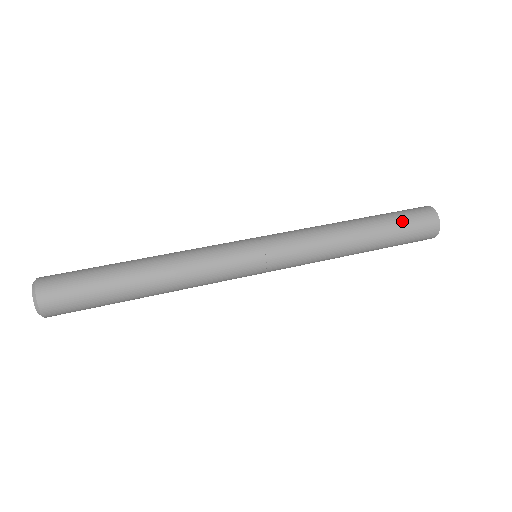
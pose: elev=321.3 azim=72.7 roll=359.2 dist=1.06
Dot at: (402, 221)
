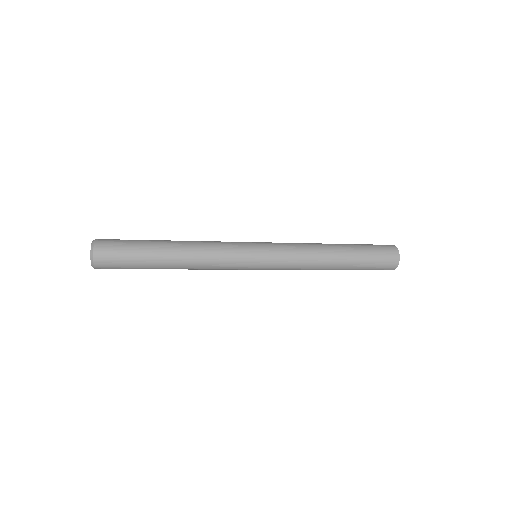
Dot at: (371, 255)
